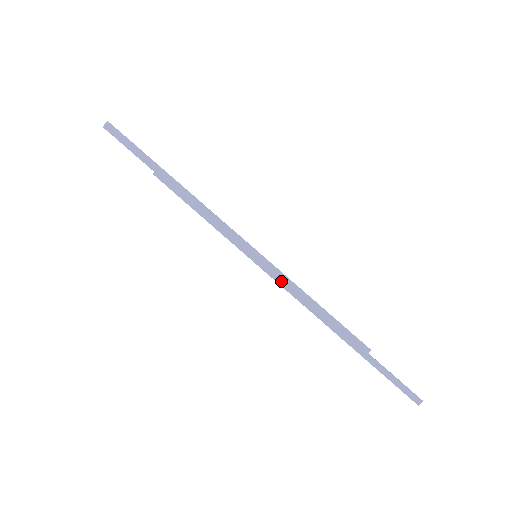
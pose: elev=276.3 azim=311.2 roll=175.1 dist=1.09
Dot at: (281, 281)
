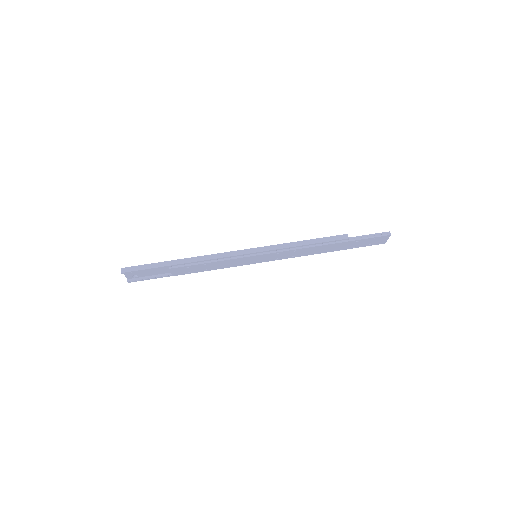
Dot at: (280, 248)
